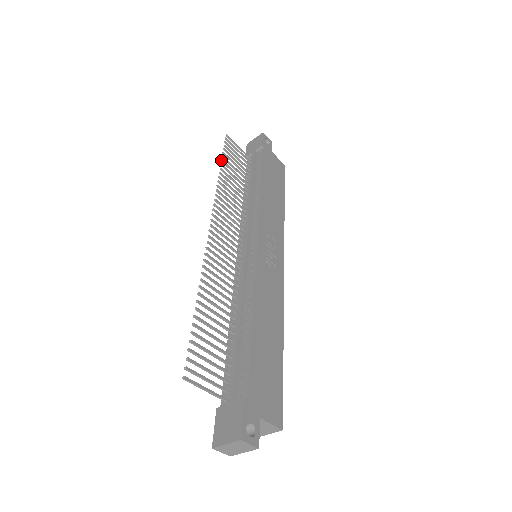
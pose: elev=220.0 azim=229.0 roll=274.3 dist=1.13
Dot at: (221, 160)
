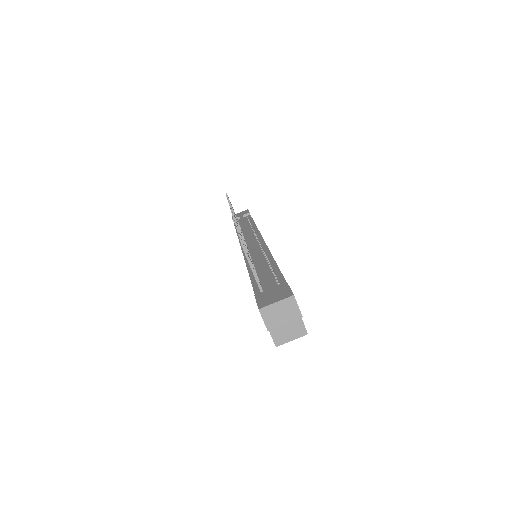
Dot at: (227, 197)
